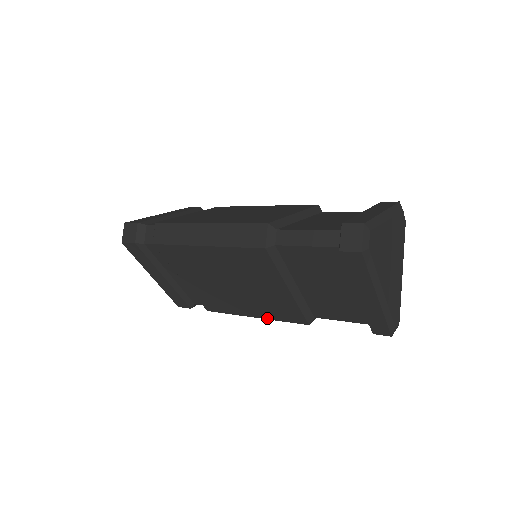
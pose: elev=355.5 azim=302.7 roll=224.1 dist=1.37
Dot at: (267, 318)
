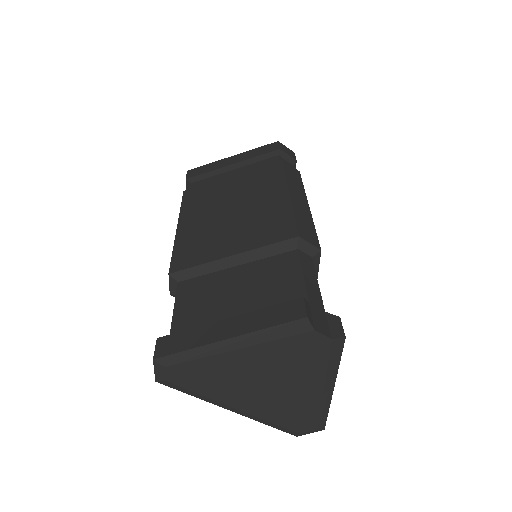
Dot at: occluded
